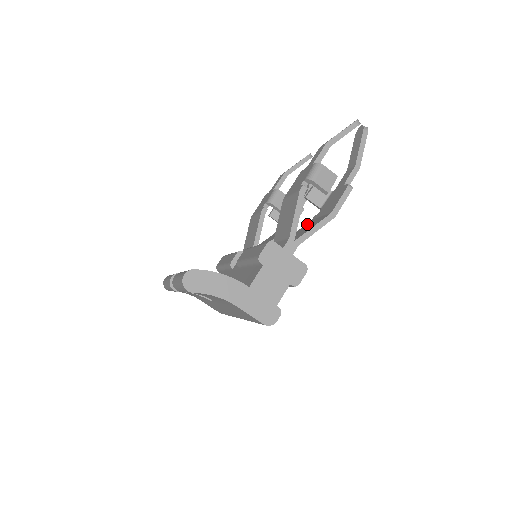
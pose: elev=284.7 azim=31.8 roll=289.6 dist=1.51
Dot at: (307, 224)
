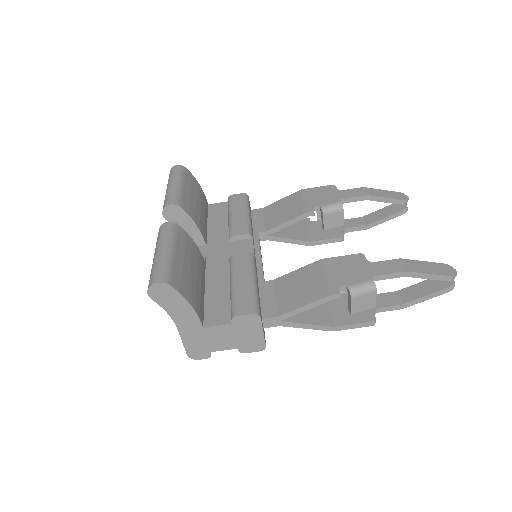
Dot at: occluded
